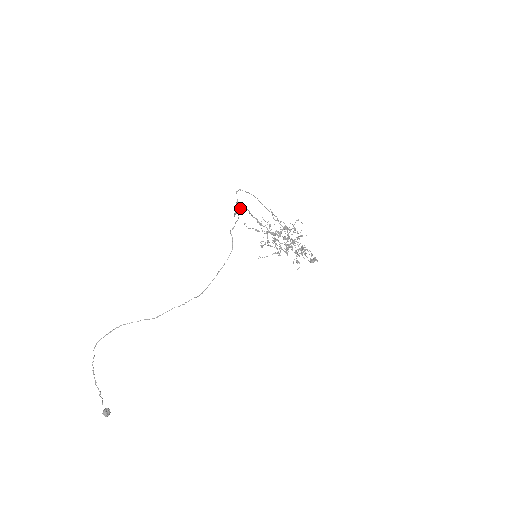
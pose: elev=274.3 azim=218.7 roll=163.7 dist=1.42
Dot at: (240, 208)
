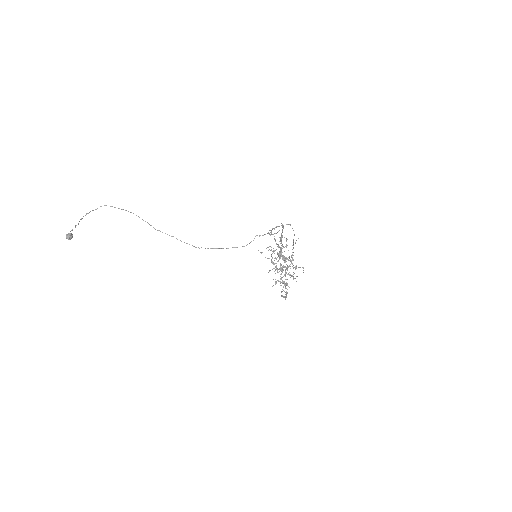
Dot at: (279, 226)
